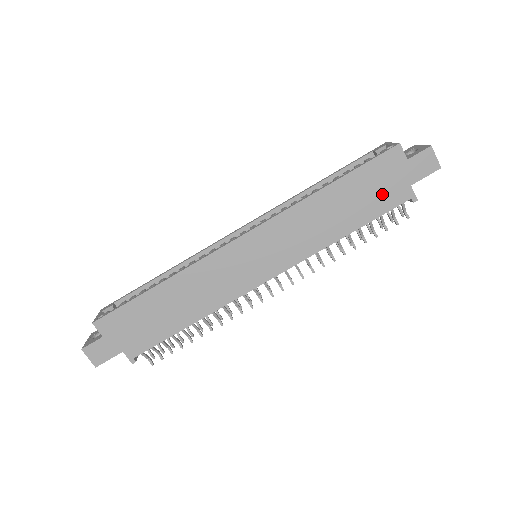
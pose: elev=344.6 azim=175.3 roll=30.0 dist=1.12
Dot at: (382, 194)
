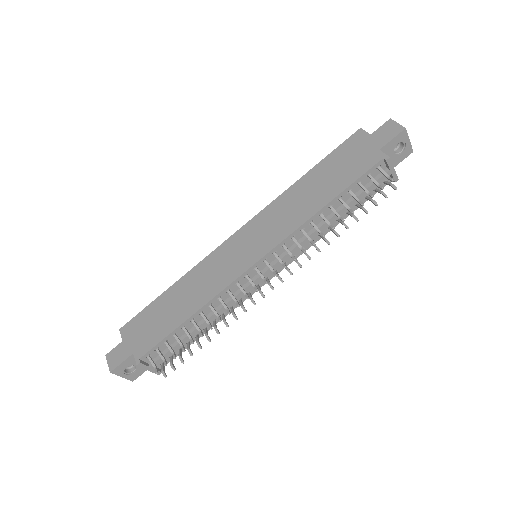
Dot at: (353, 165)
